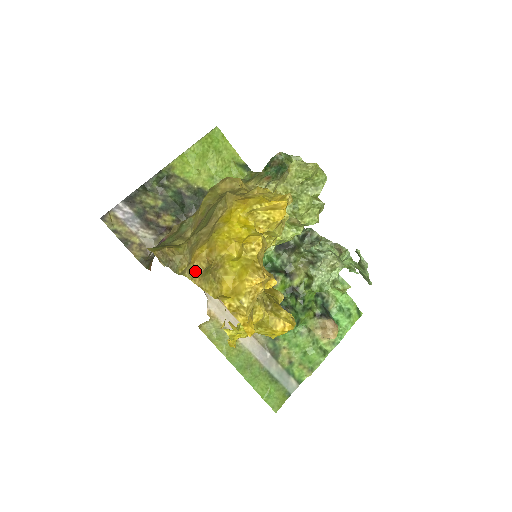
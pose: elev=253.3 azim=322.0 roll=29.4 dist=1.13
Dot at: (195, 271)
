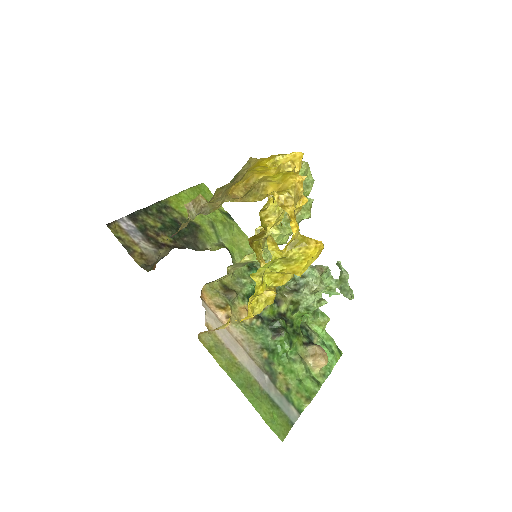
Dot at: (234, 197)
